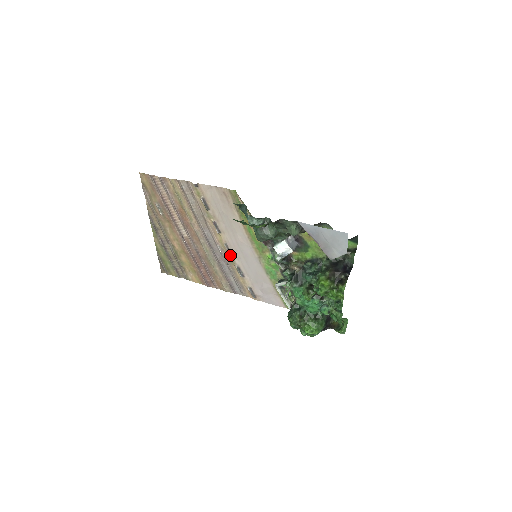
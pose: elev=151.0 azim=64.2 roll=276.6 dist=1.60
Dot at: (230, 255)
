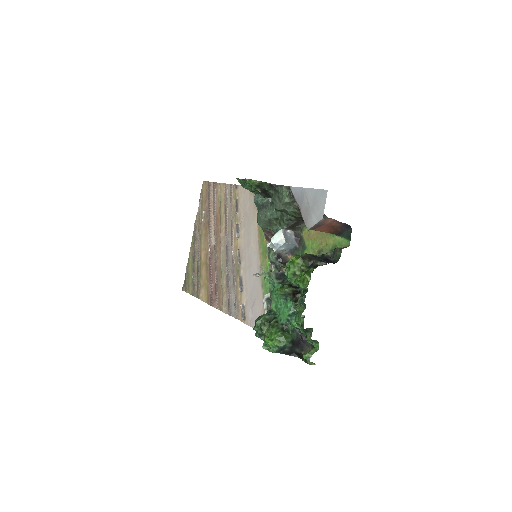
Dot at: (238, 263)
